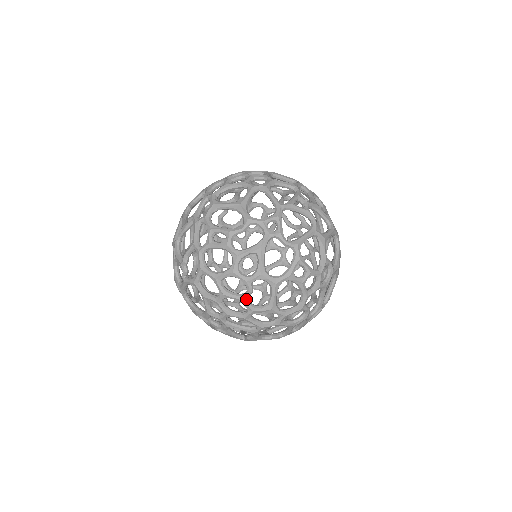
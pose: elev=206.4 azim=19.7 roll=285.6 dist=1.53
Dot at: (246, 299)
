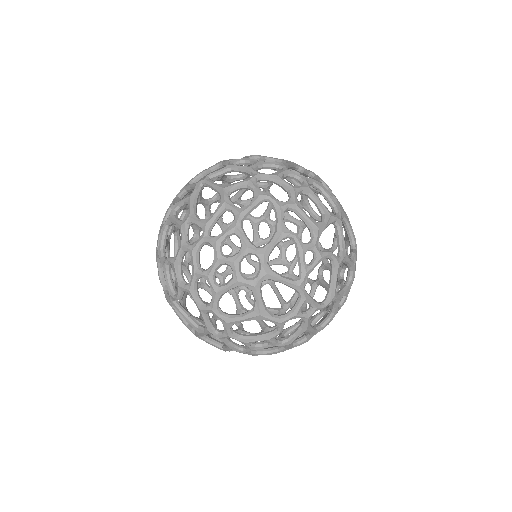
Dot at: occluded
